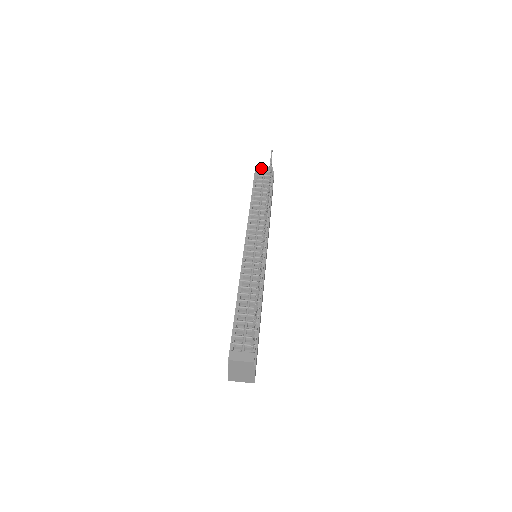
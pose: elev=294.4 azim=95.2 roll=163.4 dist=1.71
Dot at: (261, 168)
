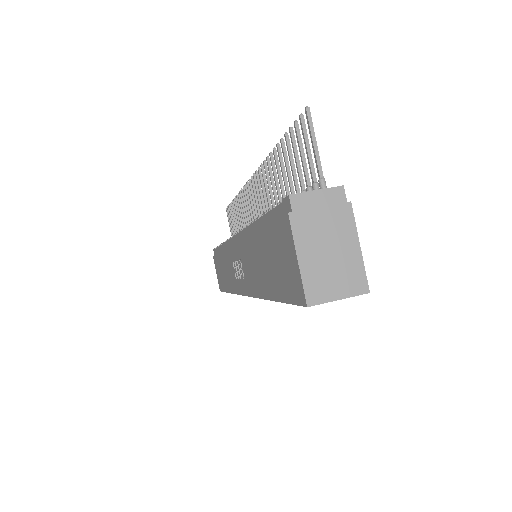
Dot at: occluded
